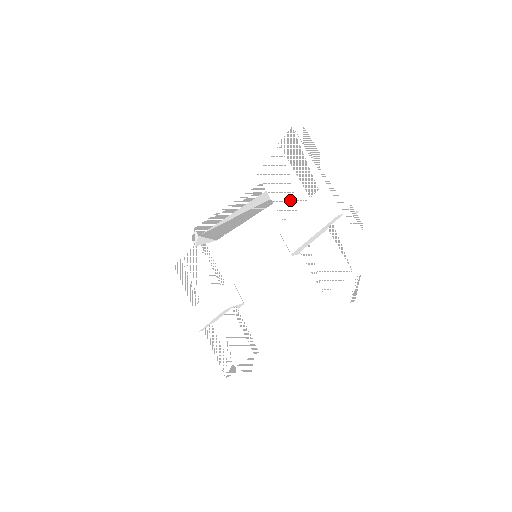
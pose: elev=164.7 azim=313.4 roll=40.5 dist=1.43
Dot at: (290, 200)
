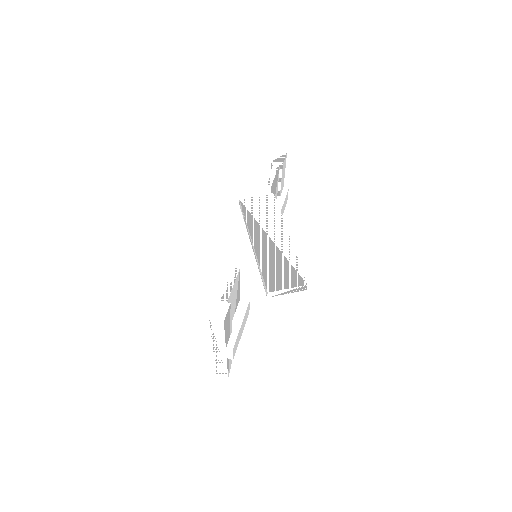
Dot at: occluded
